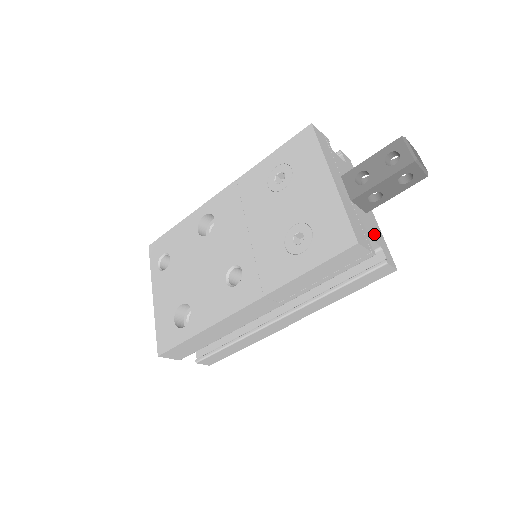
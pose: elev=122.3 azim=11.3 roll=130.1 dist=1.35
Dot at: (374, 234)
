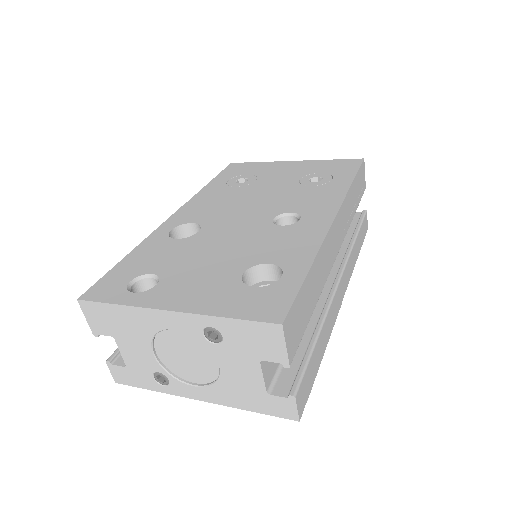
Dot at: occluded
